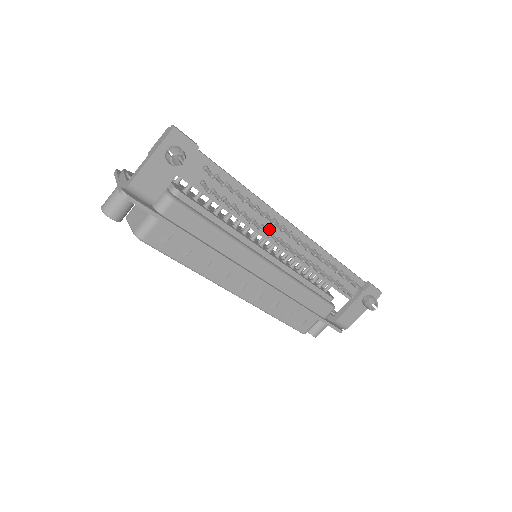
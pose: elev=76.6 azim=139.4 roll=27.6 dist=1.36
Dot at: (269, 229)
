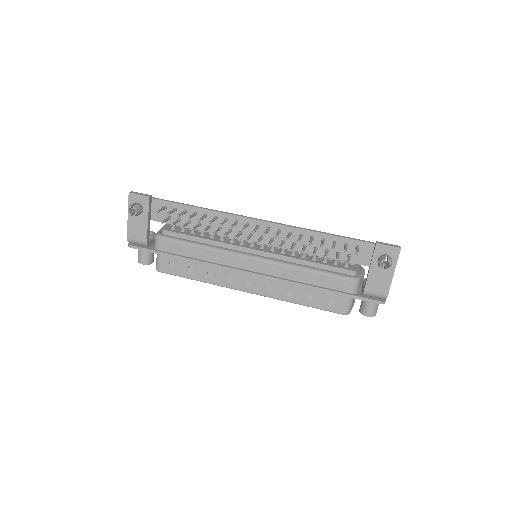
Dot at: (238, 230)
